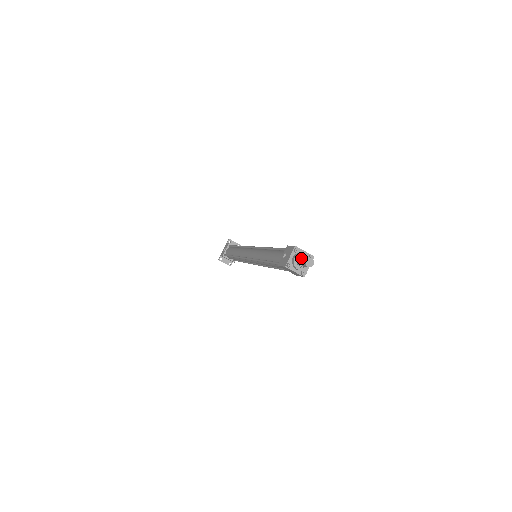
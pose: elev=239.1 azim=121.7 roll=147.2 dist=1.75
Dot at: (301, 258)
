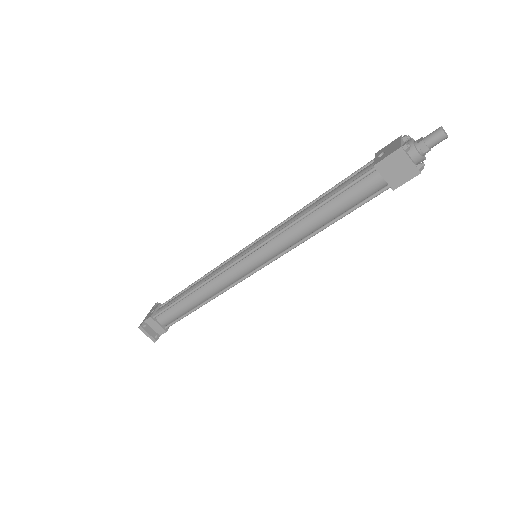
Dot at: (422, 137)
